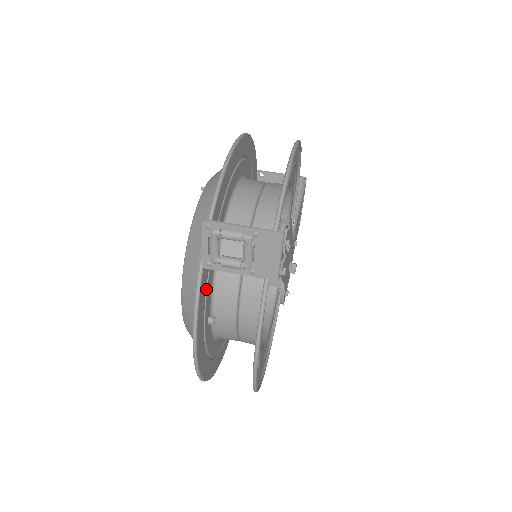
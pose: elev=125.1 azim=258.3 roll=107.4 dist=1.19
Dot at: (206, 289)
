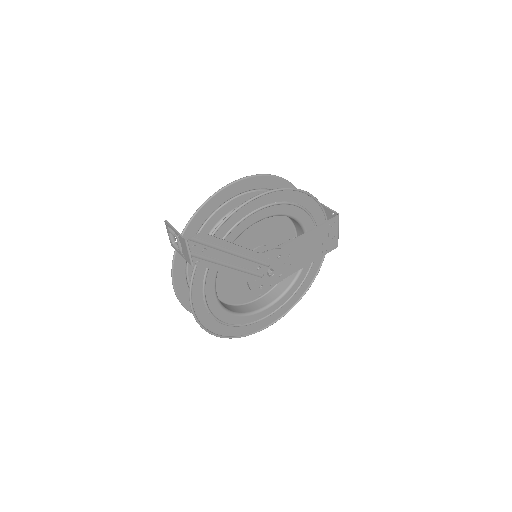
Dot at: occluded
